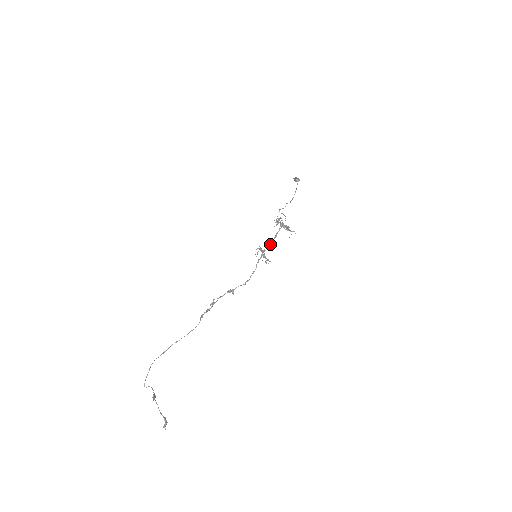
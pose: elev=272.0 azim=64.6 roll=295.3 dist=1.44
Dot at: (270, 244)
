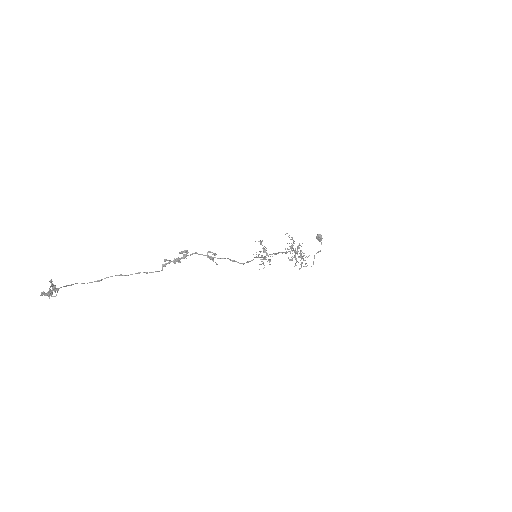
Dot at: (276, 253)
